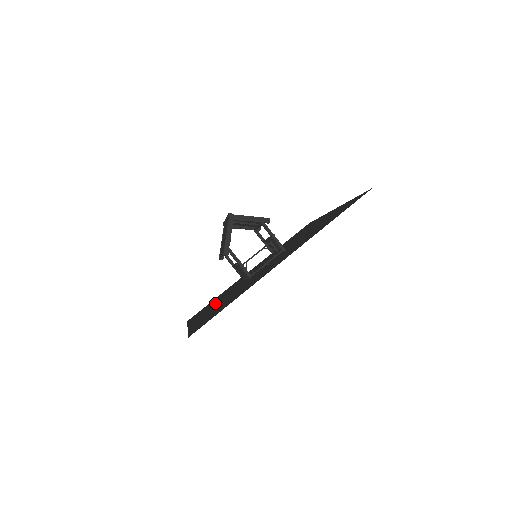
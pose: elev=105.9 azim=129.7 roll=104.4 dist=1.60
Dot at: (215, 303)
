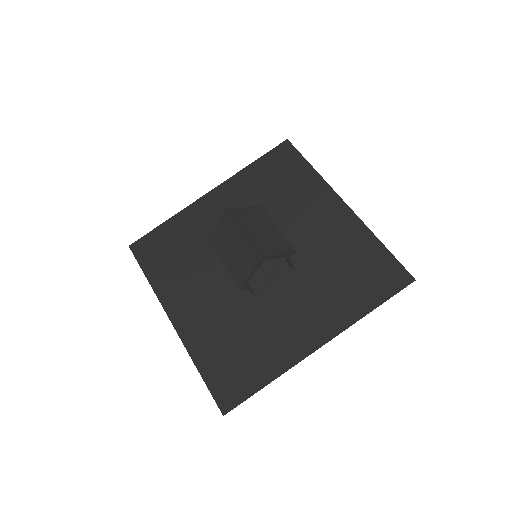
Dot at: (193, 282)
